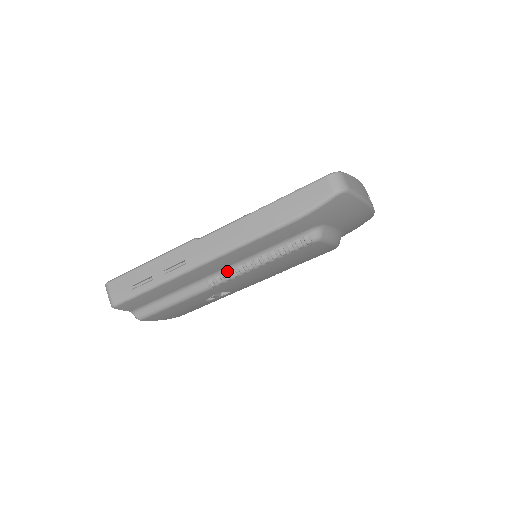
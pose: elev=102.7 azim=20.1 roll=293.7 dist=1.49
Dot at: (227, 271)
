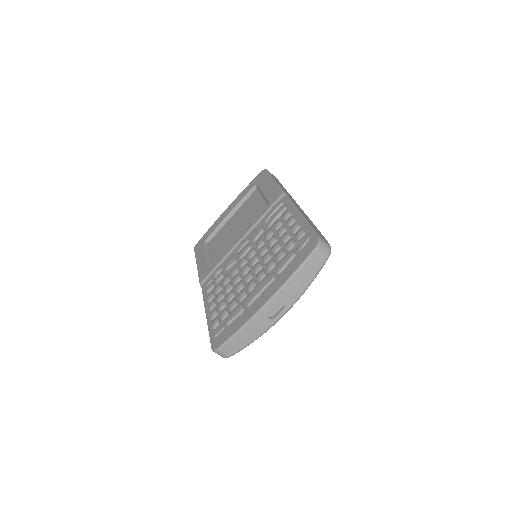
Dot at: occluded
